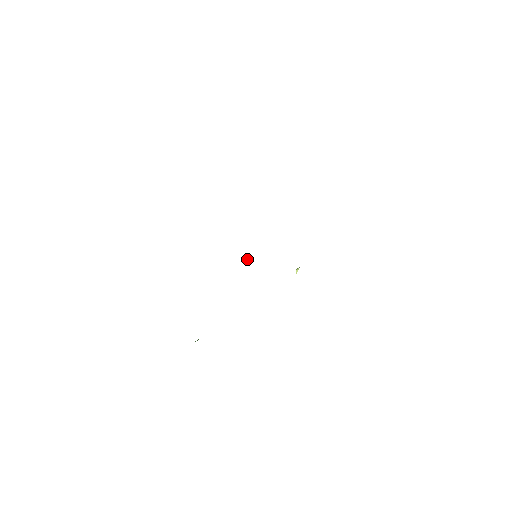
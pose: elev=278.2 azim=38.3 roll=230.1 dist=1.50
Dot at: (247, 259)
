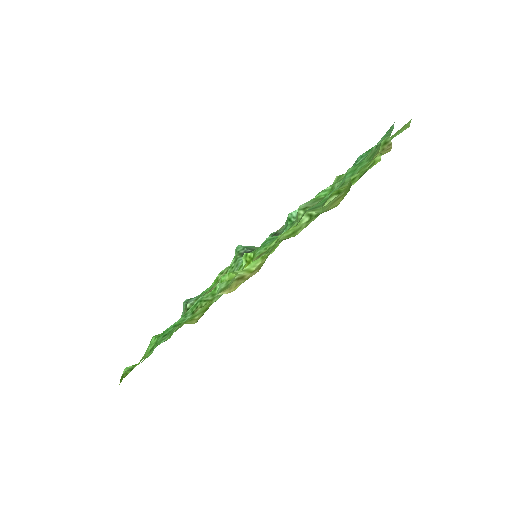
Dot at: (244, 260)
